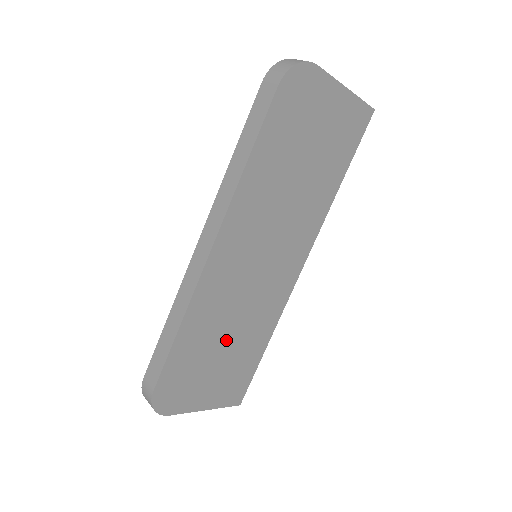
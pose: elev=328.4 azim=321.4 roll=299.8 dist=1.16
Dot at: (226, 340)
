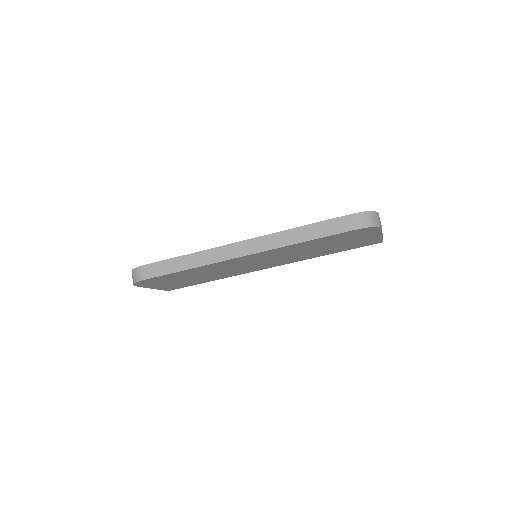
Dot at: (199, 276)
